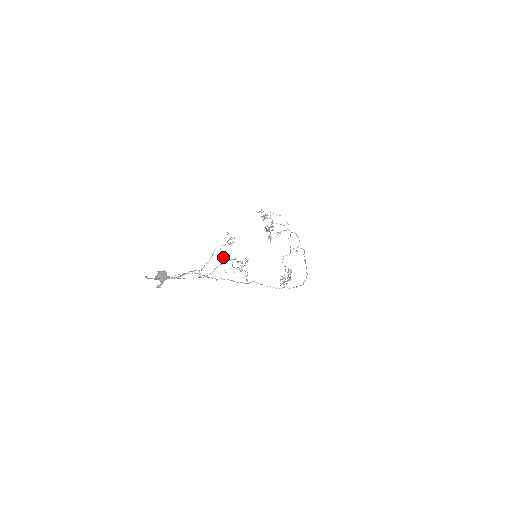
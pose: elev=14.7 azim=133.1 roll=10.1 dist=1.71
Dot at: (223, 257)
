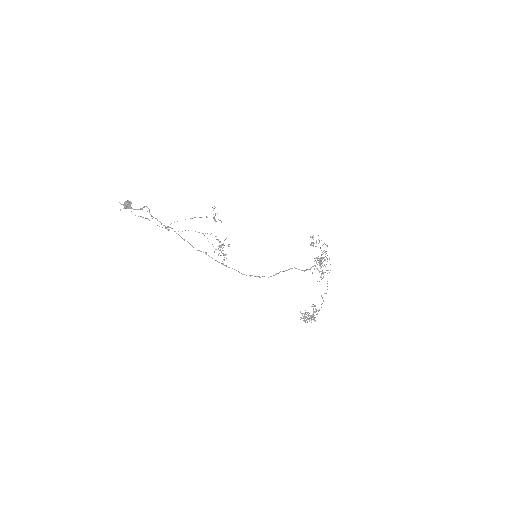
Dot at: occluded
